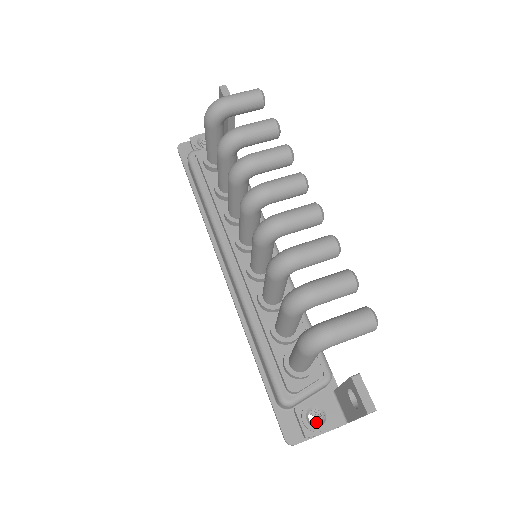
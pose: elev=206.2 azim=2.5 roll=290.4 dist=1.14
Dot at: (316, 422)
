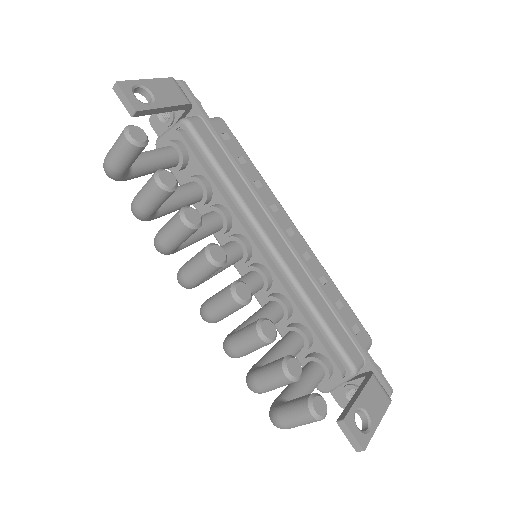
Dot at: occluded
